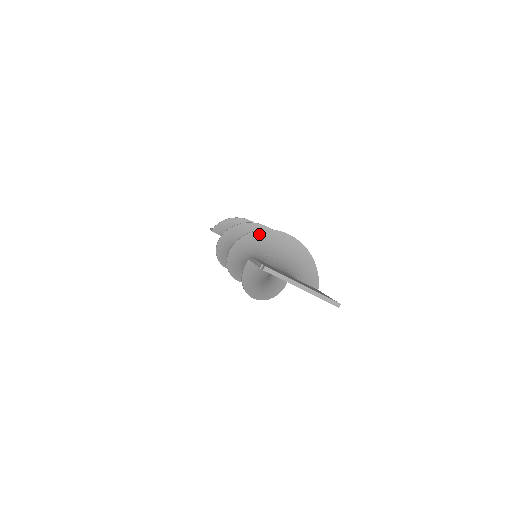
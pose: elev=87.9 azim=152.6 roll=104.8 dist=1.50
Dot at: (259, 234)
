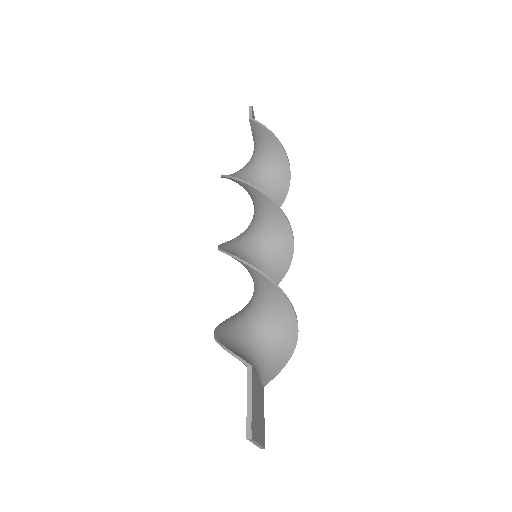
Dot at: (280, 295)
